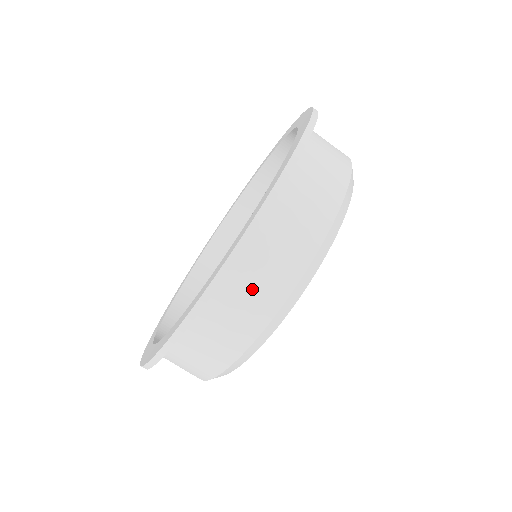
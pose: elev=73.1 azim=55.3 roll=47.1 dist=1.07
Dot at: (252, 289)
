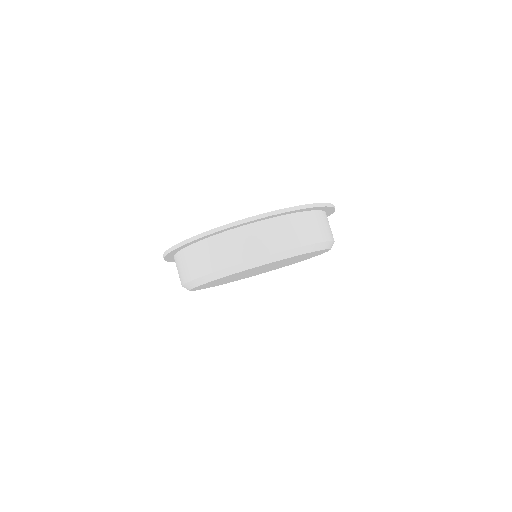
Dot at: (283, 232)
